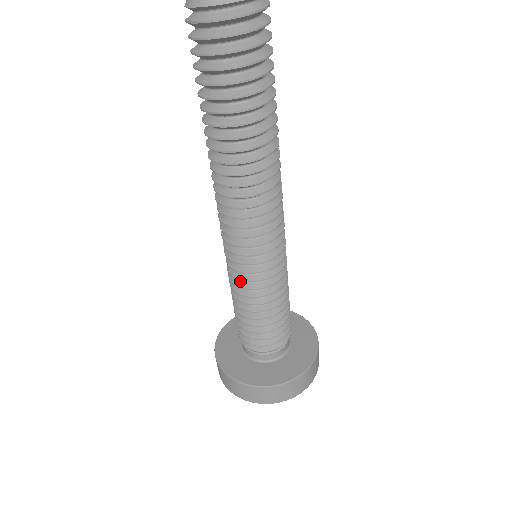
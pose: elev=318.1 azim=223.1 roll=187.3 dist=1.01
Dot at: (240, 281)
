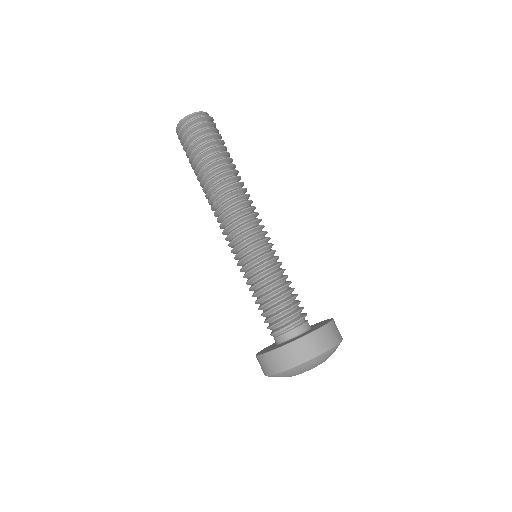
Dot at: (254, 266)
